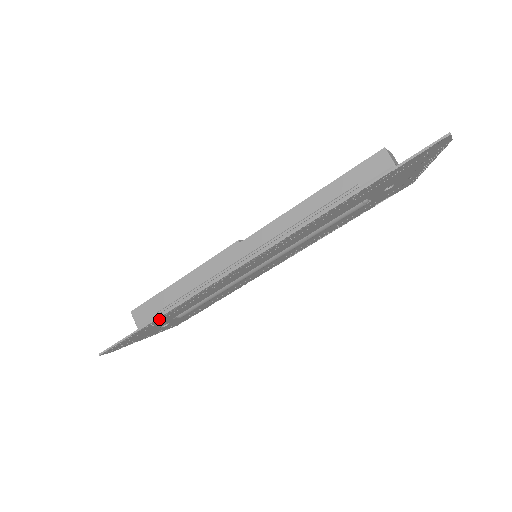
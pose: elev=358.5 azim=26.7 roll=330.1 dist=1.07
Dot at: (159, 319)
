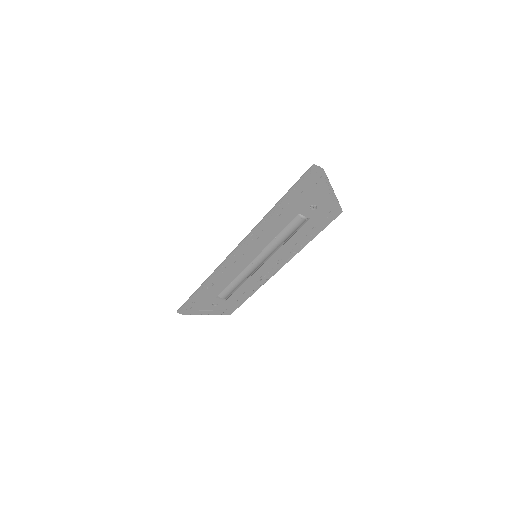
Dot at: (203, 289)
